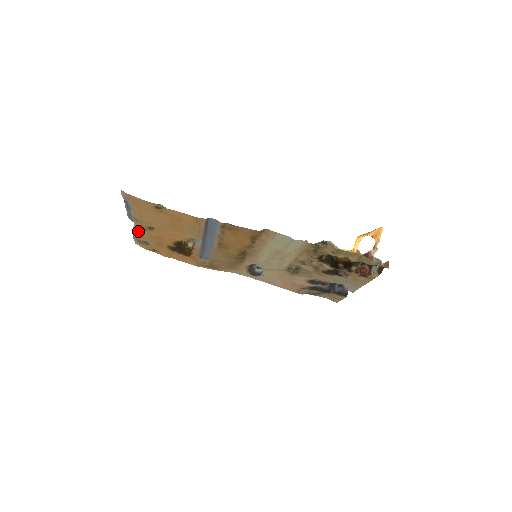
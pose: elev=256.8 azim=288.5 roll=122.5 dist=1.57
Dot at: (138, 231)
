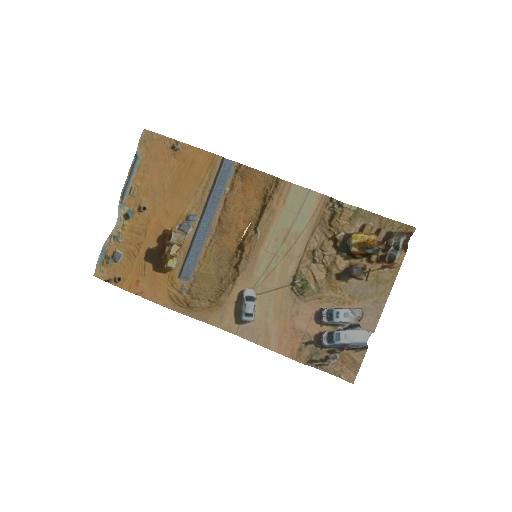
Dot at: (116, 232)
